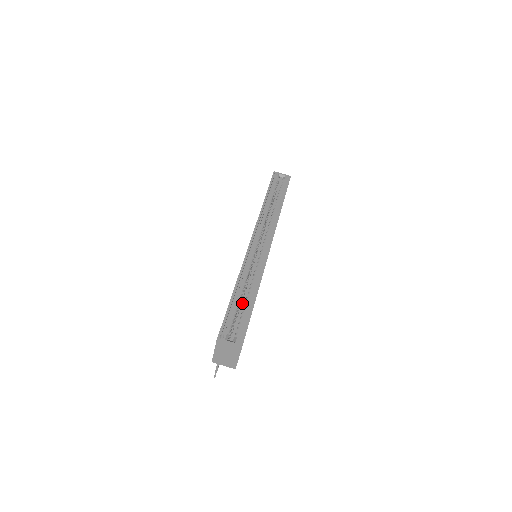
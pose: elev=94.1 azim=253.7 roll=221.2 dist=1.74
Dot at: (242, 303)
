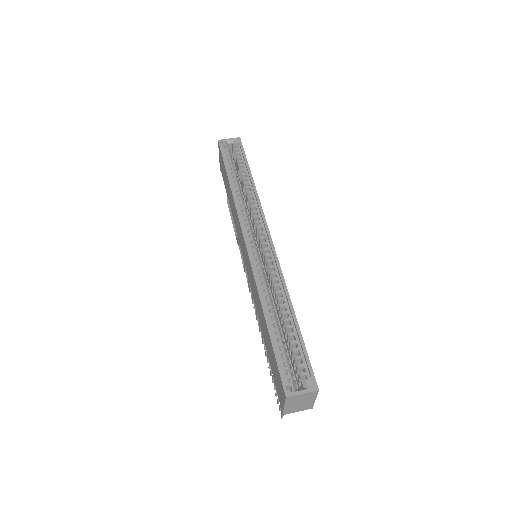
Dot at: occluded
